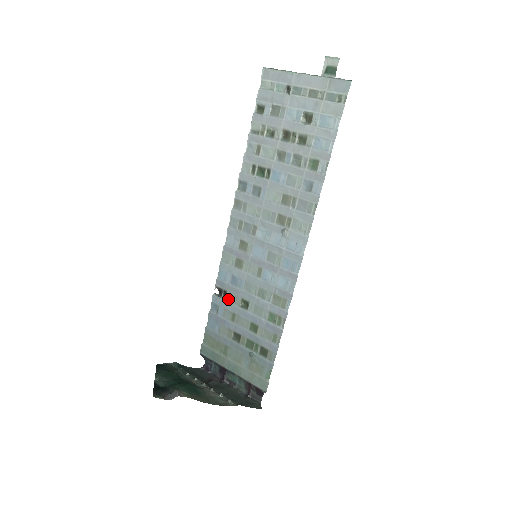
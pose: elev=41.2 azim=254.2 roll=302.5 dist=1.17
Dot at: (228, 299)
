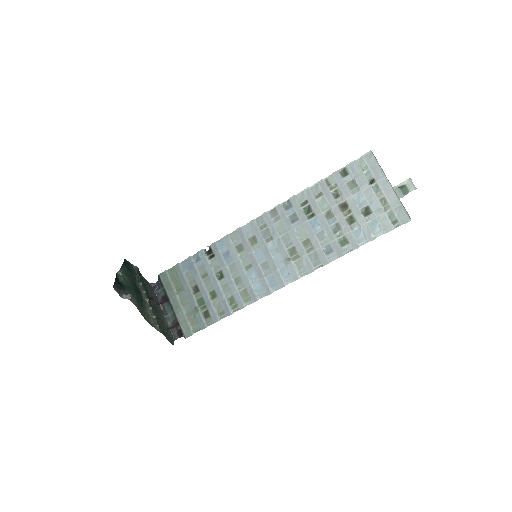
Dot at: (211, 262)
